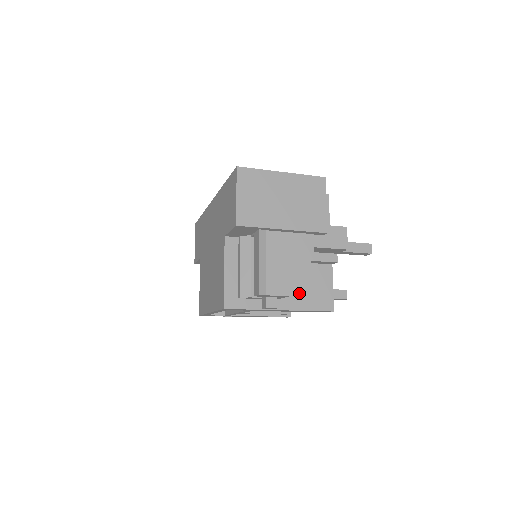
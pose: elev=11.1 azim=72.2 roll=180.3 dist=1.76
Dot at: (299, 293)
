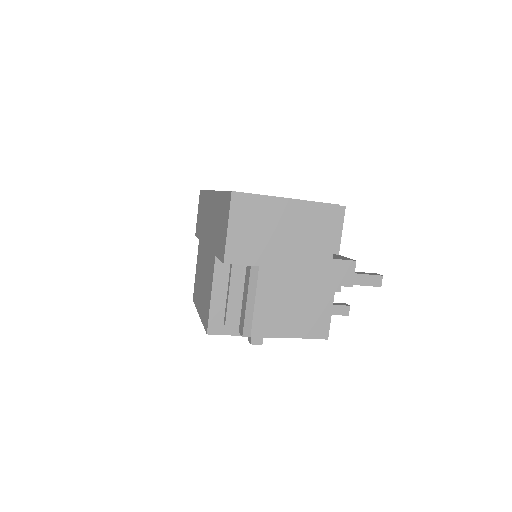
Dot at: (292, 319)
